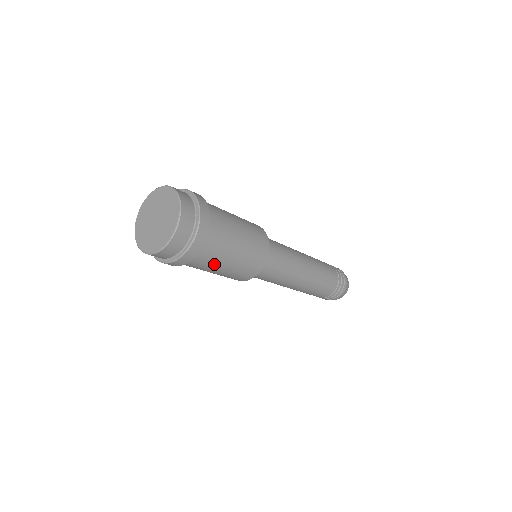
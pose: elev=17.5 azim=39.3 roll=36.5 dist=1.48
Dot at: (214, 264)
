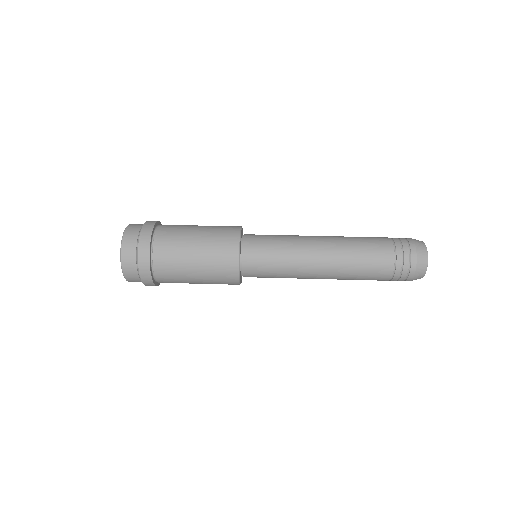
Dot at: occluded
